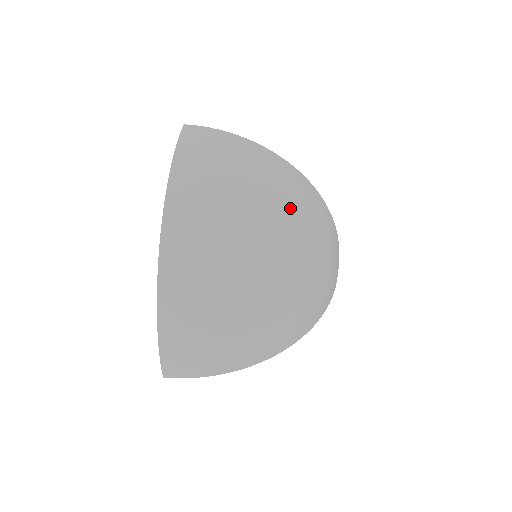
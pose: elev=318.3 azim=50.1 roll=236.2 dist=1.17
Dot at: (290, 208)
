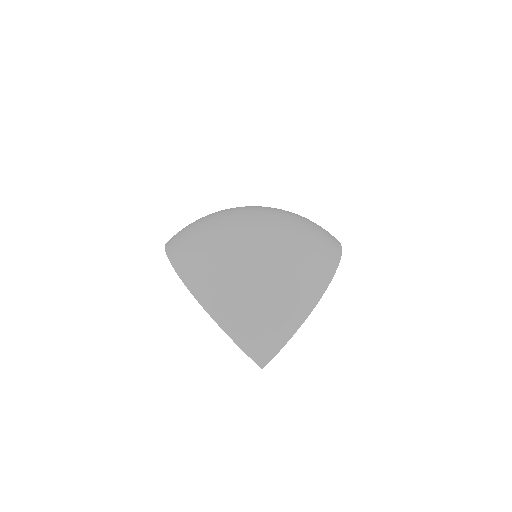
Dot at: (247, 215)
